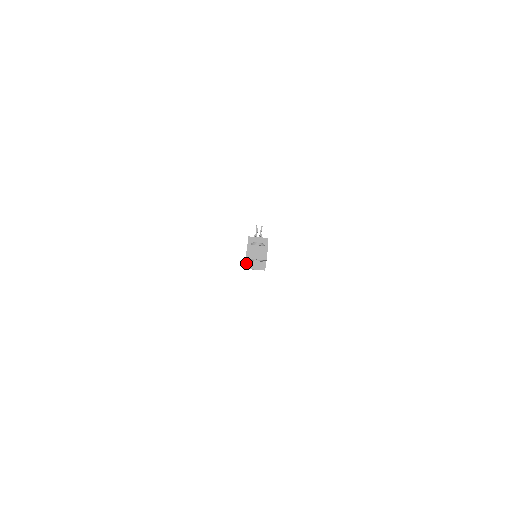
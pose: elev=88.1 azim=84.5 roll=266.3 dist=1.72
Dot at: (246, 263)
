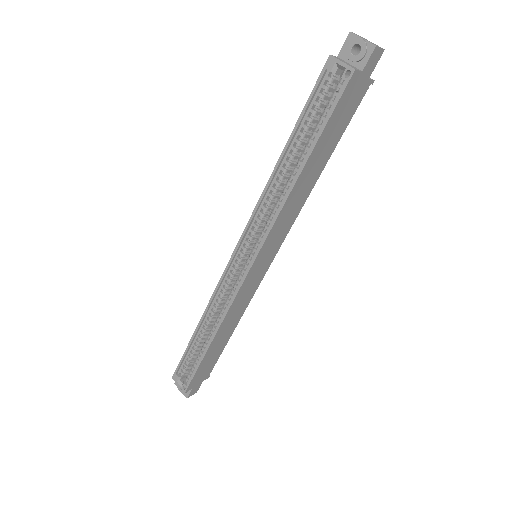
Dot at: (335, 56)
